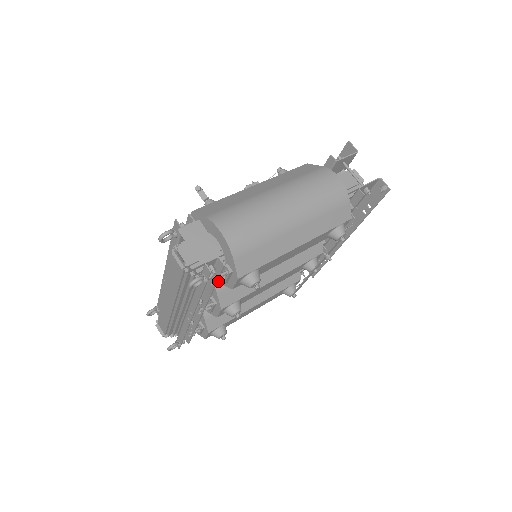
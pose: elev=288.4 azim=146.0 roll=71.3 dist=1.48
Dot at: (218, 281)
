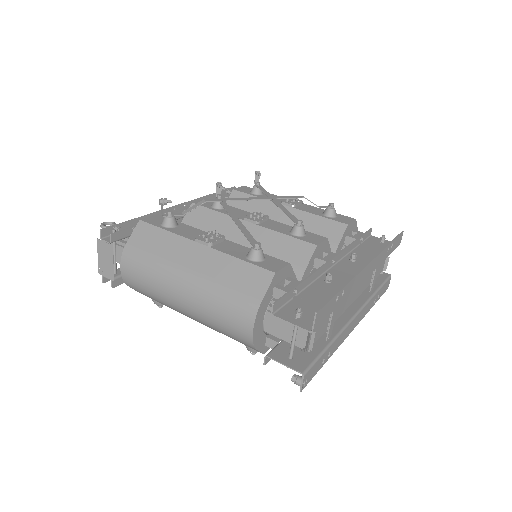
Dot at: occluded
